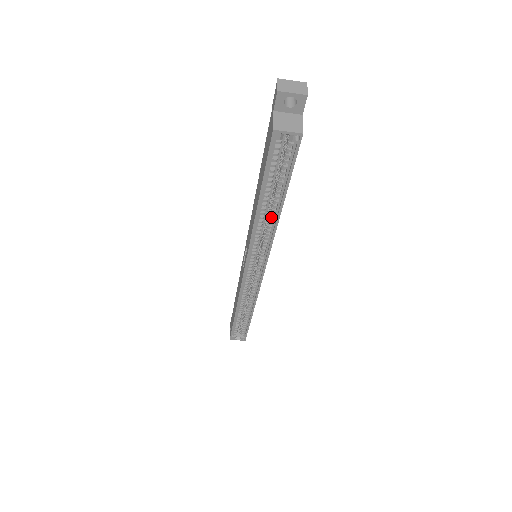
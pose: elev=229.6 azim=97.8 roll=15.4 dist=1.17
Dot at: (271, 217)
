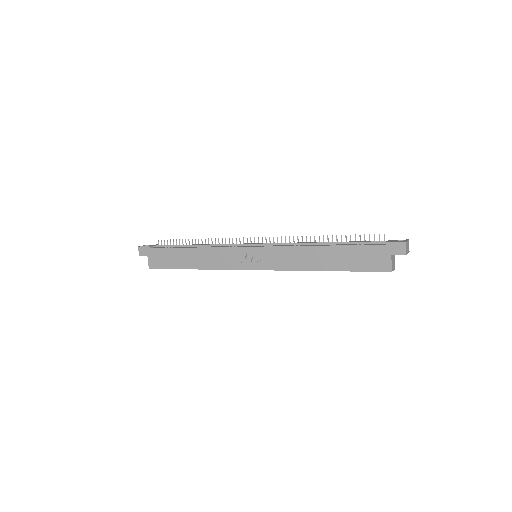
Dot at: occluded
